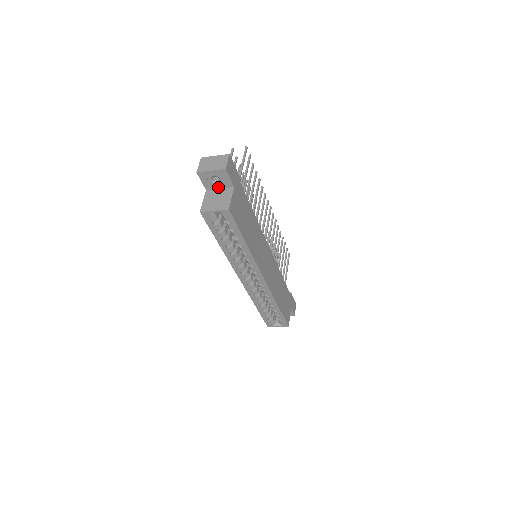
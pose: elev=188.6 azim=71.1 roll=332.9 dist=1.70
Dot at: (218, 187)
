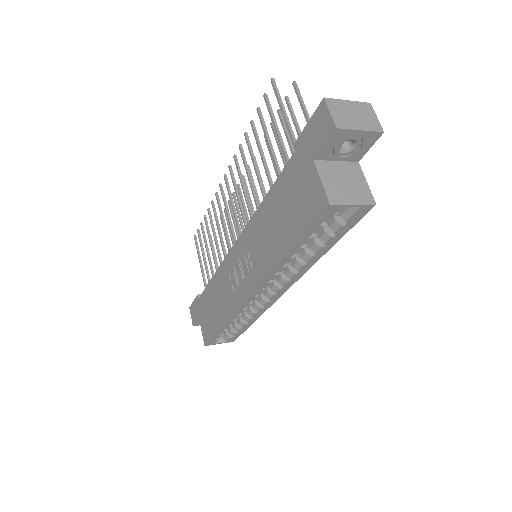
Dot at: (336, 158)
